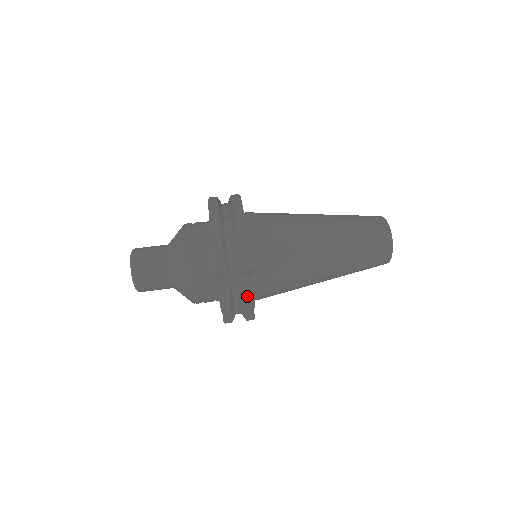
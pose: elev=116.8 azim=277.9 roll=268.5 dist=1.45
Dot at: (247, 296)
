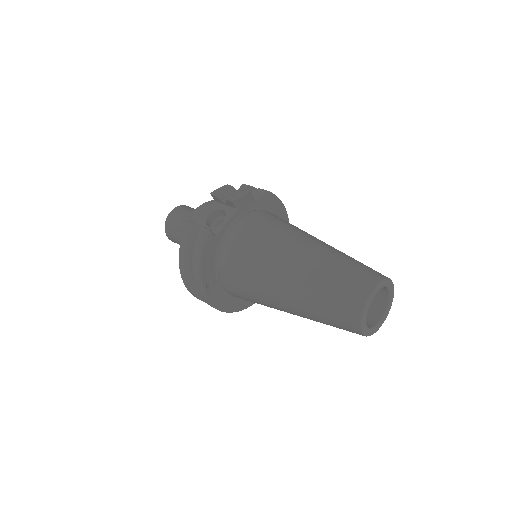
Dot at: (241, 191)
